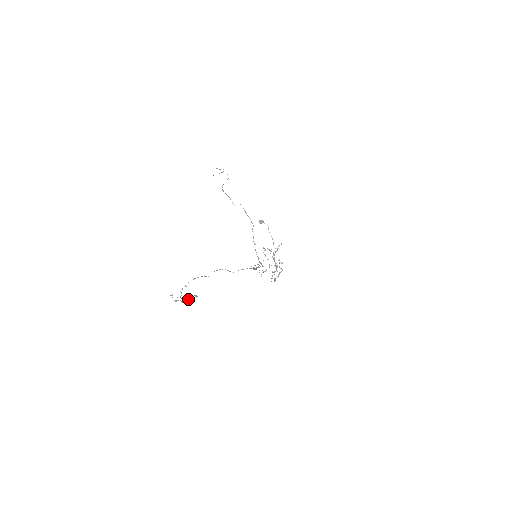
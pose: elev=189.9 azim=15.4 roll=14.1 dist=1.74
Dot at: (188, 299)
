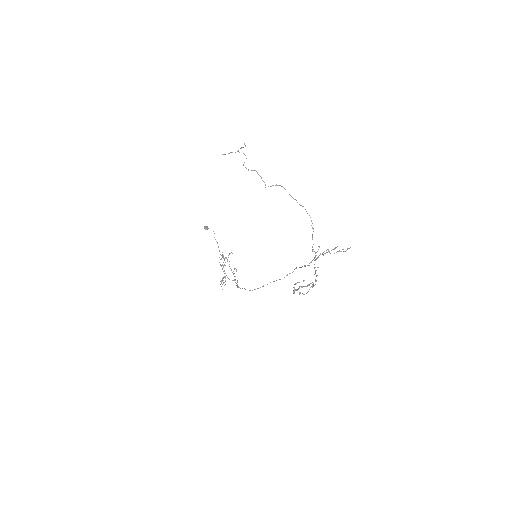
Dot at: (313, 286)
